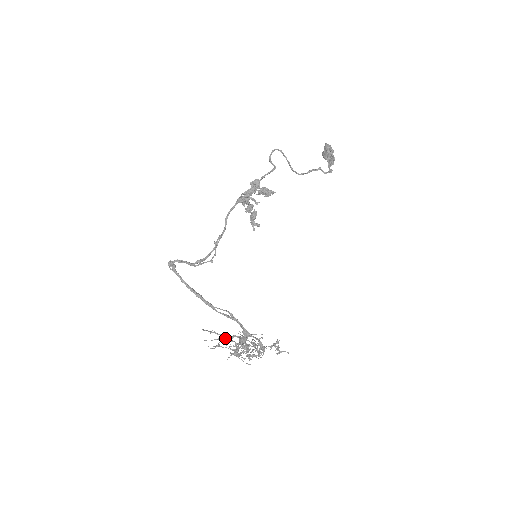
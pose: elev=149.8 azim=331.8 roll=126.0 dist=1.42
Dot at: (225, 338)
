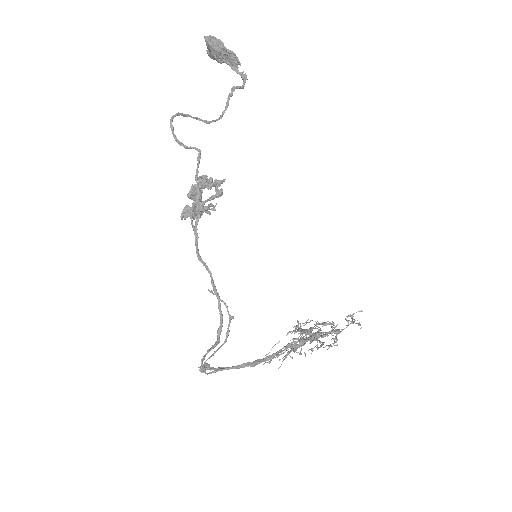
Dot at: (295, 351)
